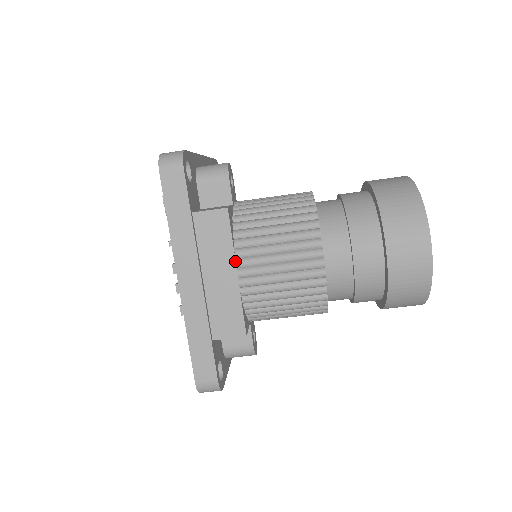
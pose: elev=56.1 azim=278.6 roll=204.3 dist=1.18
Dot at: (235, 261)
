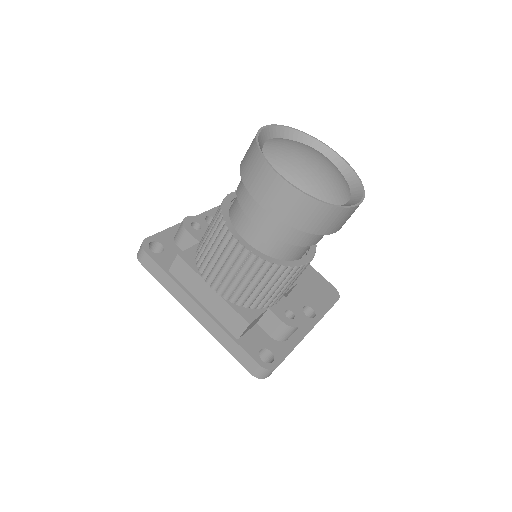
Dot at: (206, 282)
